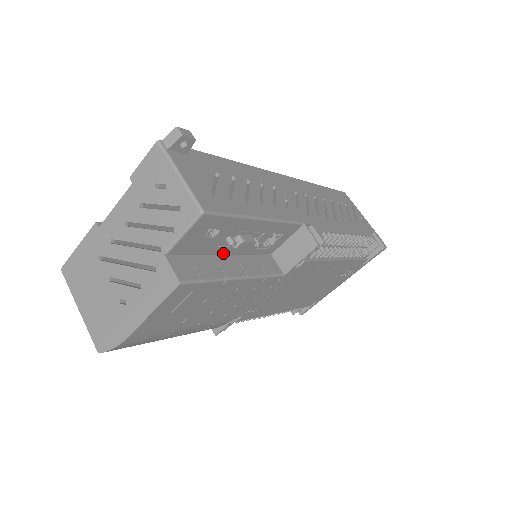
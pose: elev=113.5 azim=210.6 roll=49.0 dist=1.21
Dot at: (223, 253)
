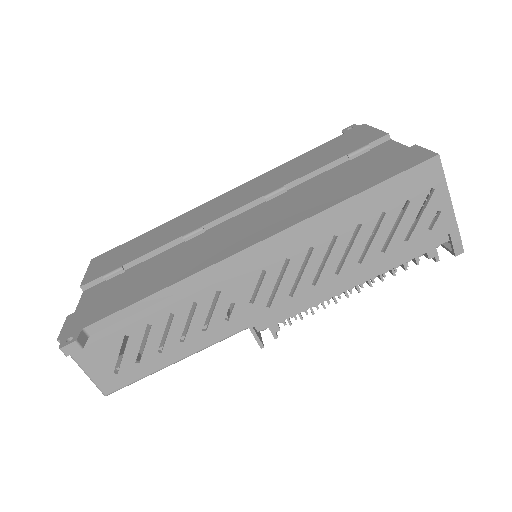
Dot at: occluded
